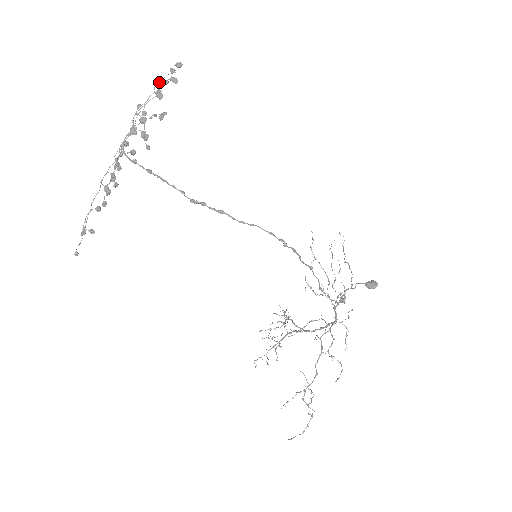
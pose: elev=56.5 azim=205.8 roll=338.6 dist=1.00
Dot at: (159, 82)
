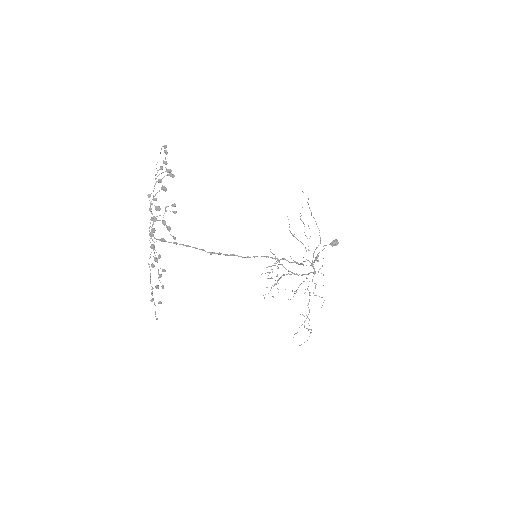
Dot at: (158, 175)
